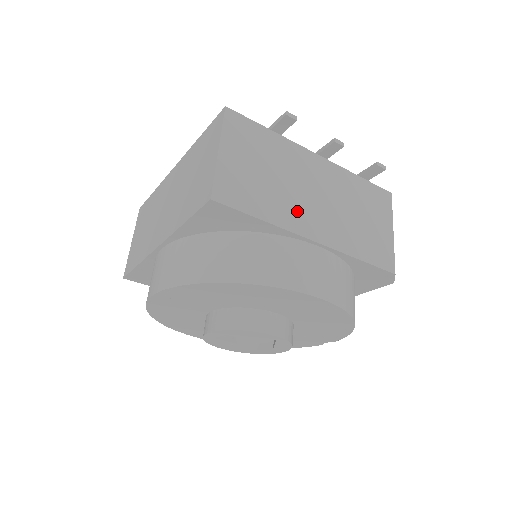
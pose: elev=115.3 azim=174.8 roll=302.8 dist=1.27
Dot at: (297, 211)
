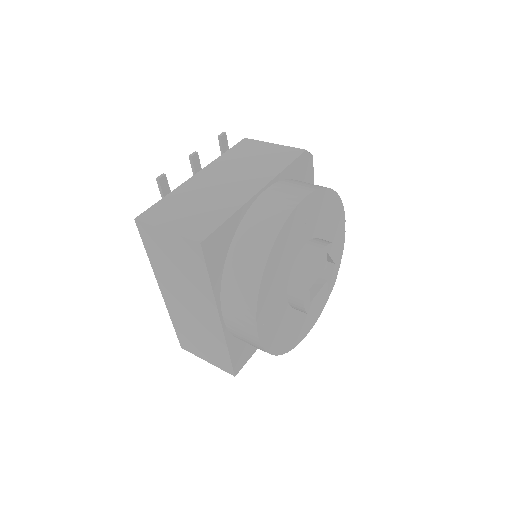
Dot at: (232, 196)
